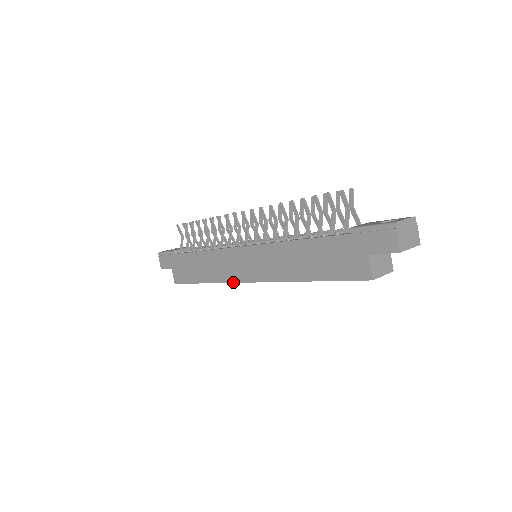
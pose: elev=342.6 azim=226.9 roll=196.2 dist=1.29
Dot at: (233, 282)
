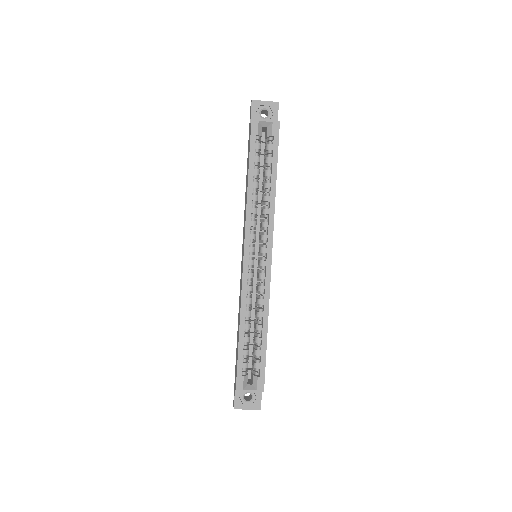
Dot at: (242, 280)
